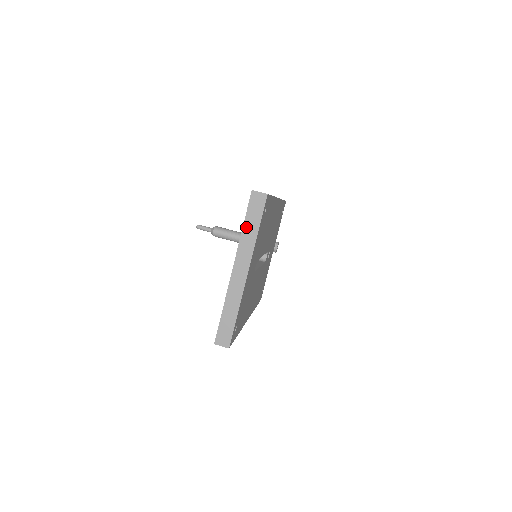
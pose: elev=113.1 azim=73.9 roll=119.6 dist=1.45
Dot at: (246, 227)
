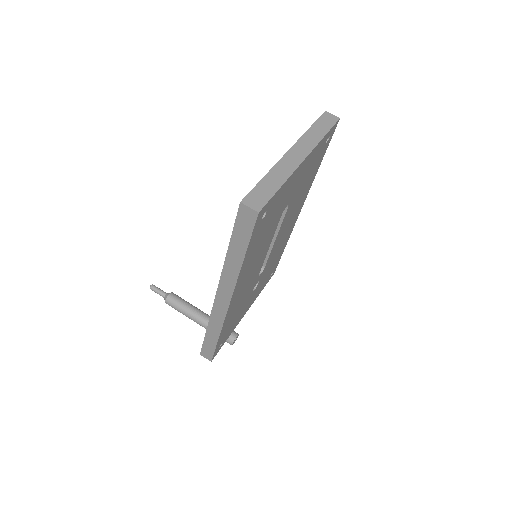
Dot at: (313, 129)
